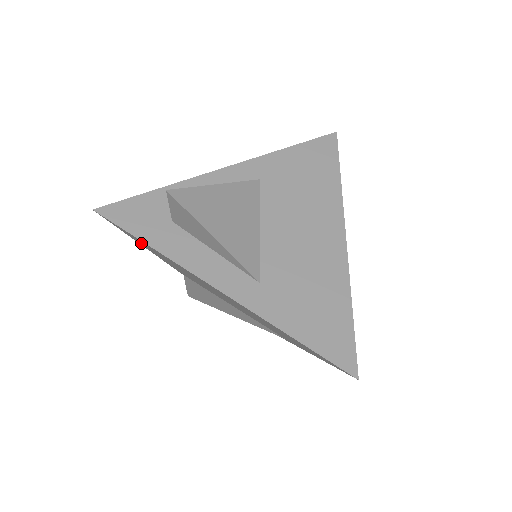
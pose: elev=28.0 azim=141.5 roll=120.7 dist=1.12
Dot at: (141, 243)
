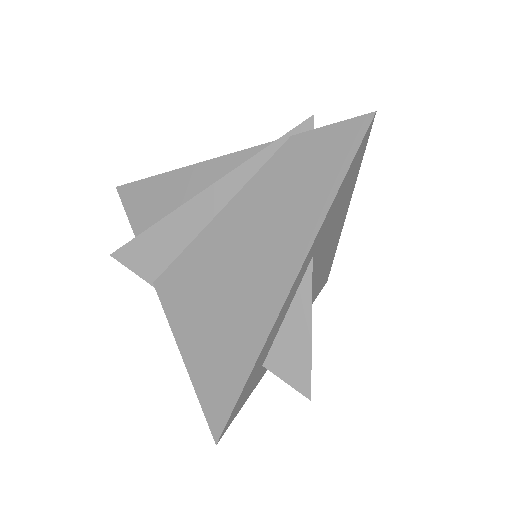
Dot at: occluded
